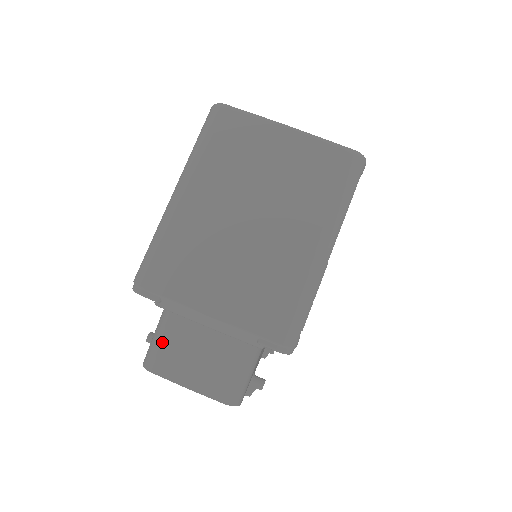
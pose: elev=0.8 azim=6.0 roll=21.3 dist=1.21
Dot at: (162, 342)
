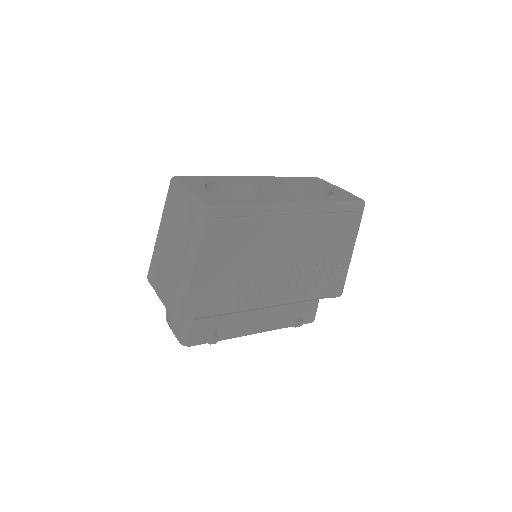
Dot at: occluded
